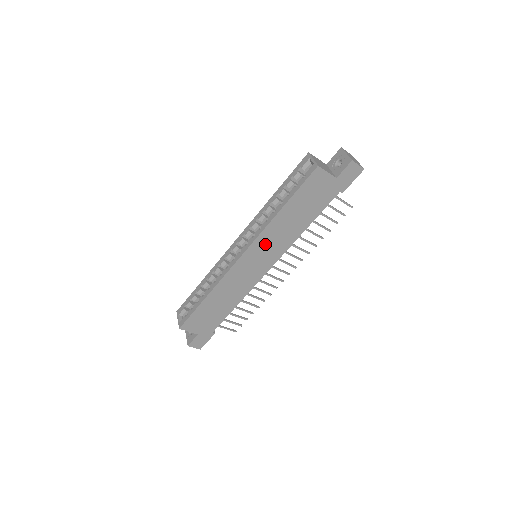
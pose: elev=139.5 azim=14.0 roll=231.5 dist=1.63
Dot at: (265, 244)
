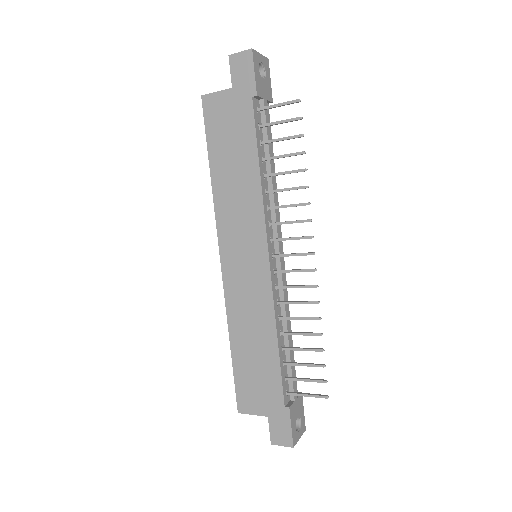
Dot at: (232, 227)
